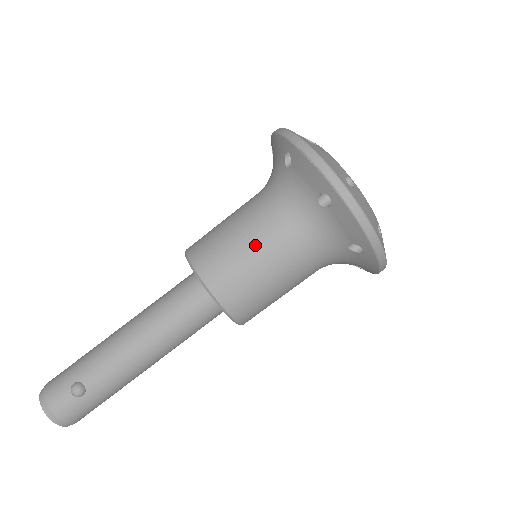
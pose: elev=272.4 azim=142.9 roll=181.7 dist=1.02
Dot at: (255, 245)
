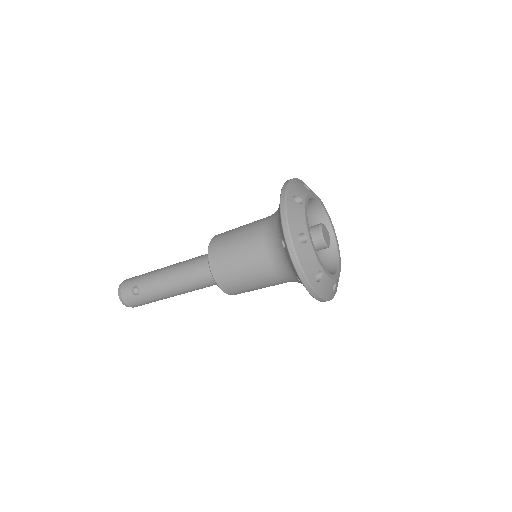
Dot at: (243, 252)
